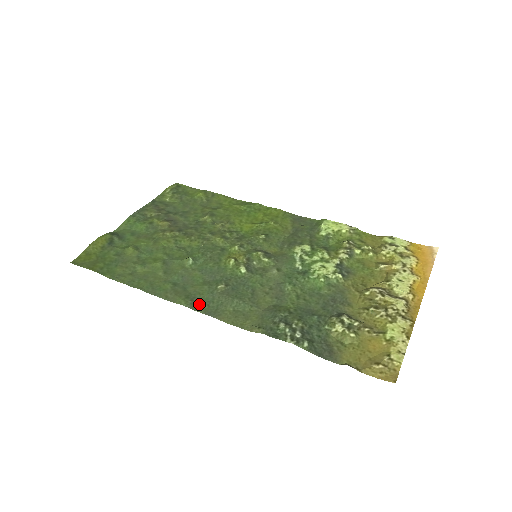
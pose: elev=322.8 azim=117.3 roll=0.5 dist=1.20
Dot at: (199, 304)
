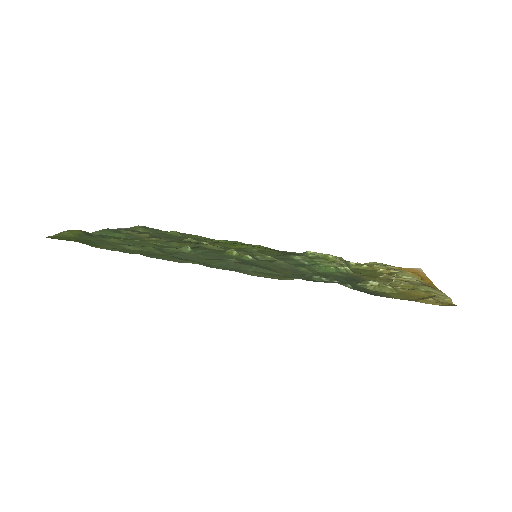
Dot at: (214, 266)
